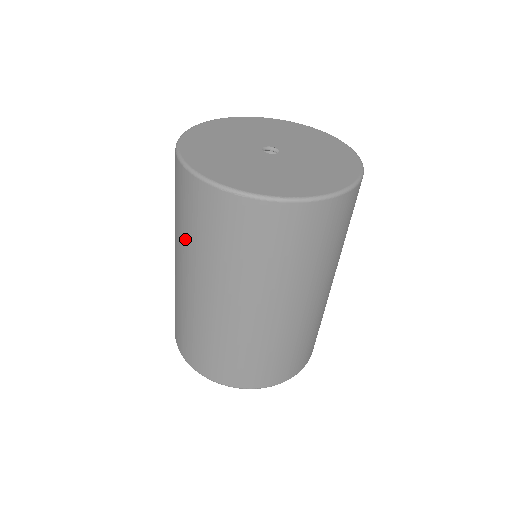
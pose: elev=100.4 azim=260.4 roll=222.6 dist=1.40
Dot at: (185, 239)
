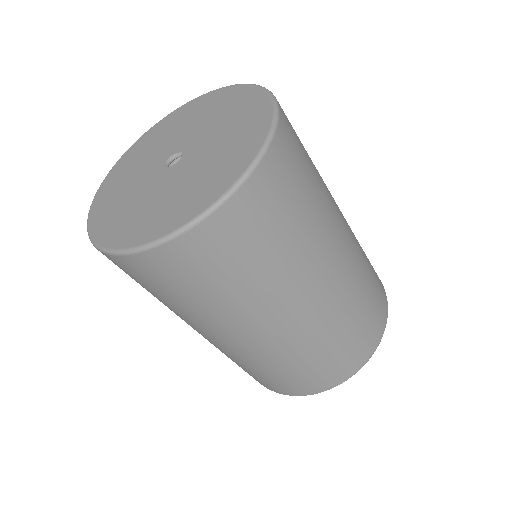
Dot at: (188, 310)
